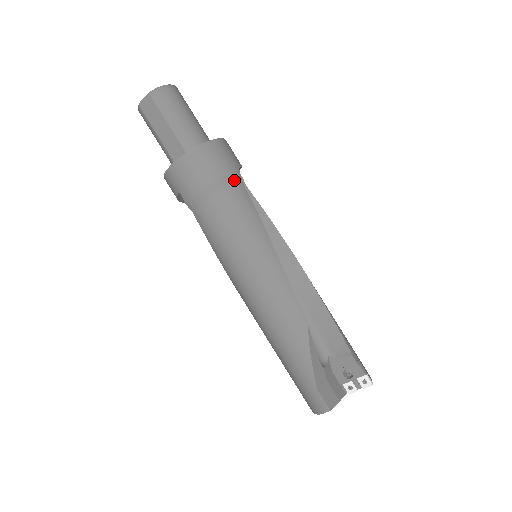
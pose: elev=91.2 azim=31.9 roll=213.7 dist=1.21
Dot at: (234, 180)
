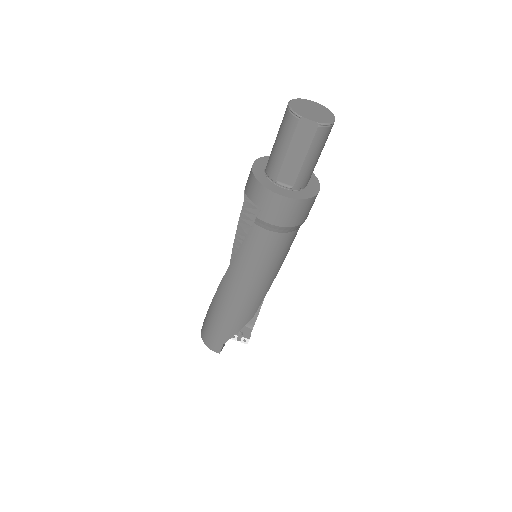
Dot at: occluded
